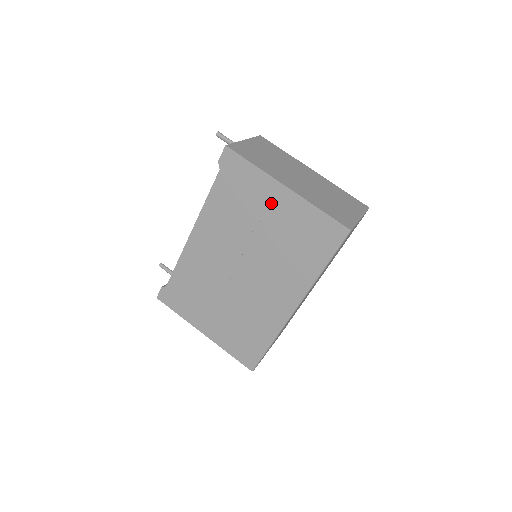
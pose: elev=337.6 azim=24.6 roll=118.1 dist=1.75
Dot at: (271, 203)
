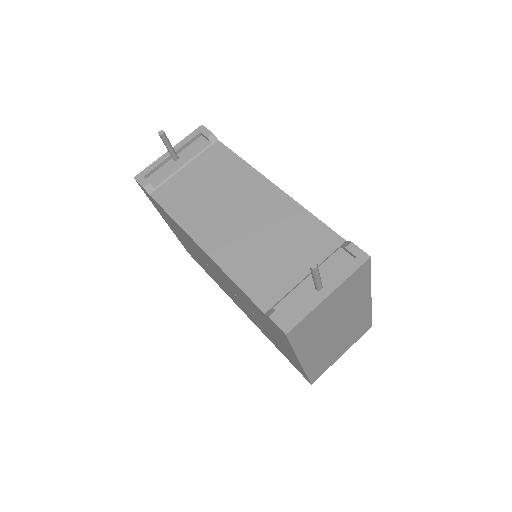
Dot at: (281, 343)
